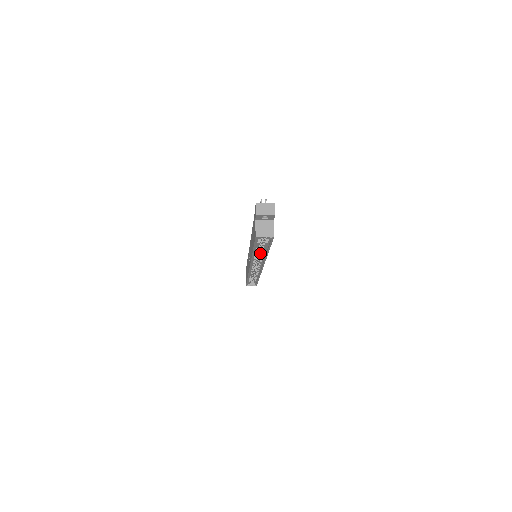
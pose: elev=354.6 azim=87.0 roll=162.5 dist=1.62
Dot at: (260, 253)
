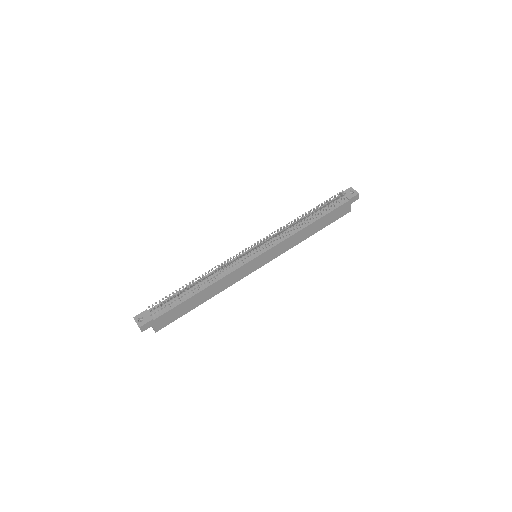
Dot at: occluded
